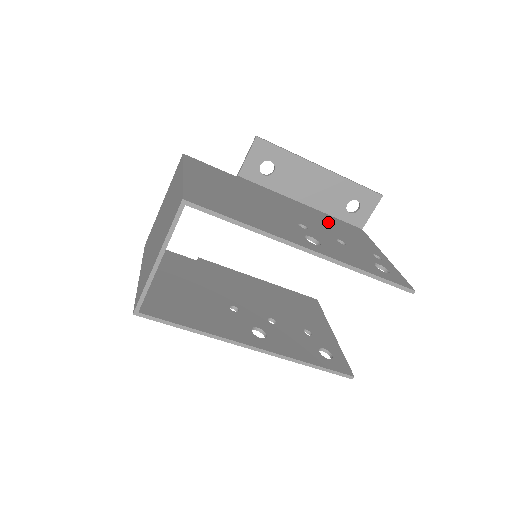
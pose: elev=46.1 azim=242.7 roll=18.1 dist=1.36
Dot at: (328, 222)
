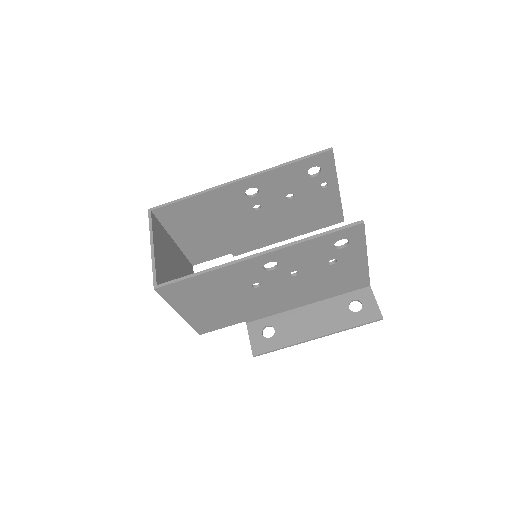
Dot at: (298, 218)
